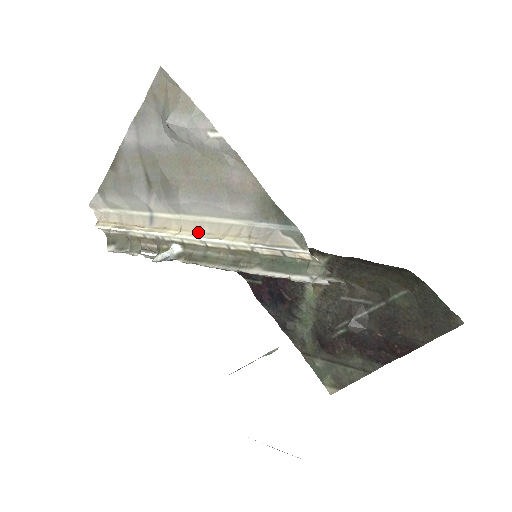
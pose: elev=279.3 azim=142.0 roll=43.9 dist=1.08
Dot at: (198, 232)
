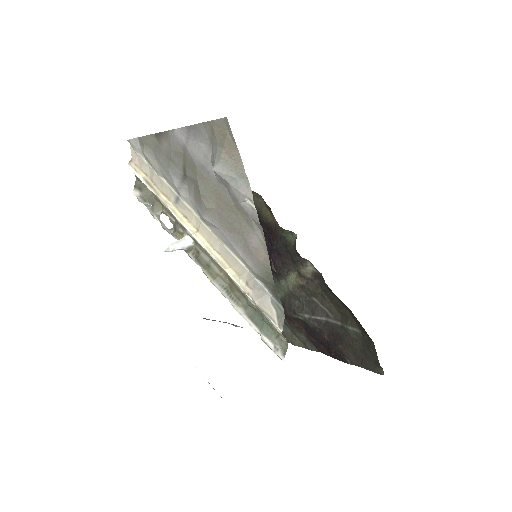
Dot at: (210, 244)
